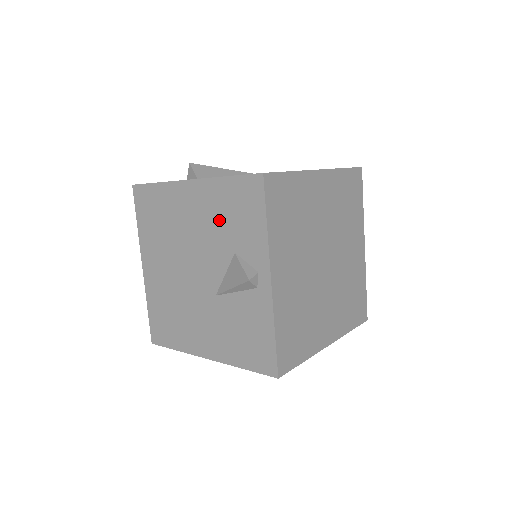
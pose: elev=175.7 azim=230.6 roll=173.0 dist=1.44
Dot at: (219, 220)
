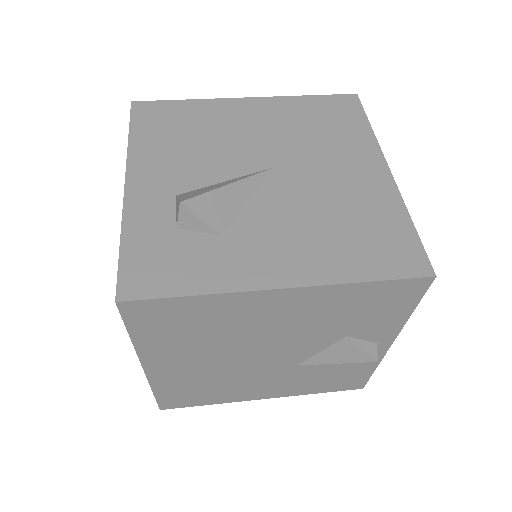
Dot at: (332, 318)
